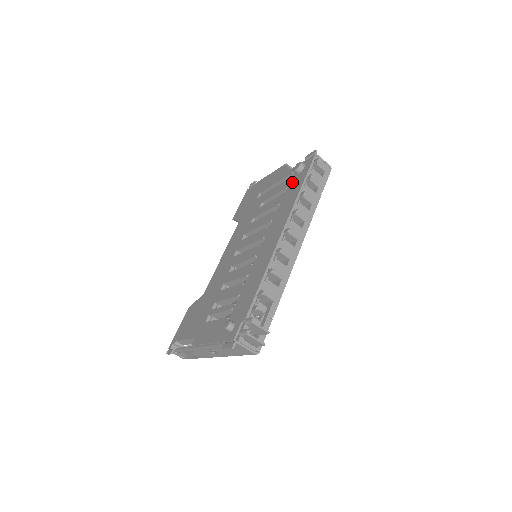
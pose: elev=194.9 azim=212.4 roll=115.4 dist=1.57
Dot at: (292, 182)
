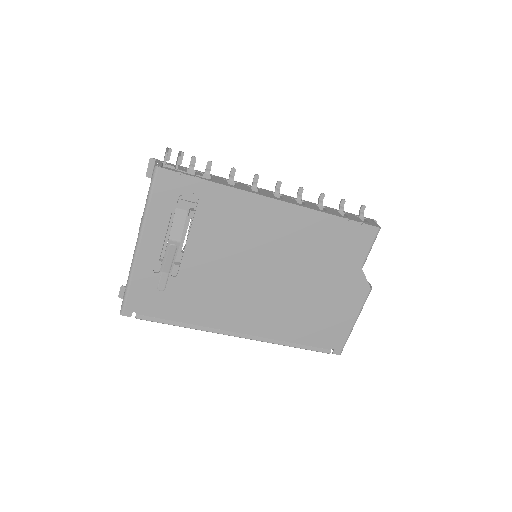
Dot at: occluded
